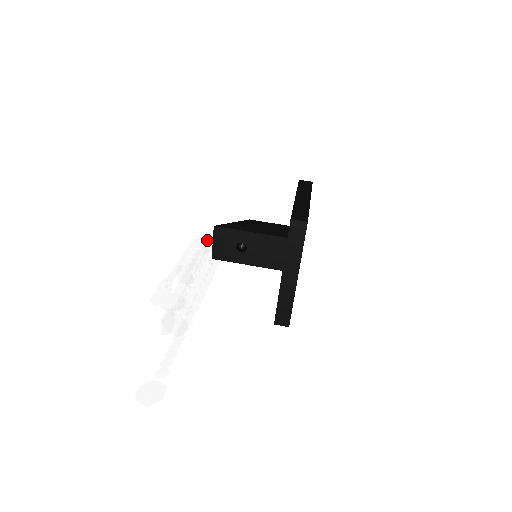
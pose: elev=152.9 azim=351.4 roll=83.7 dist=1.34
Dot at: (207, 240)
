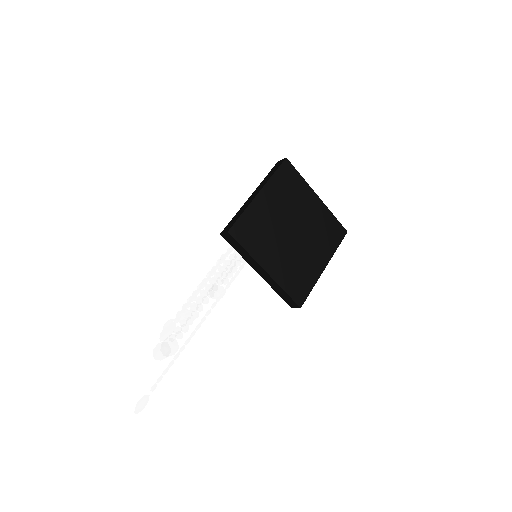
Dot at: occluded
